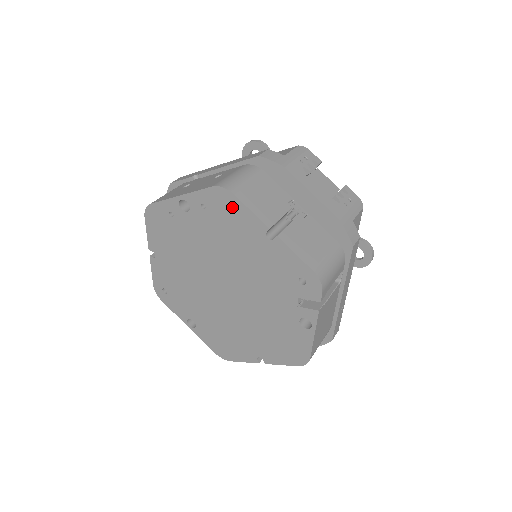
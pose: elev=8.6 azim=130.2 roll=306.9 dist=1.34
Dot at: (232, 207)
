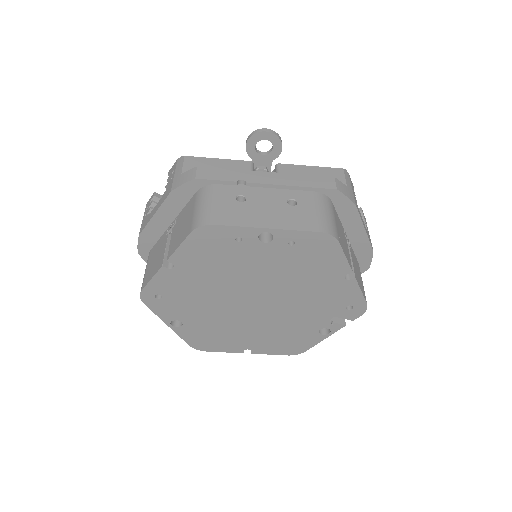
Dot at: (328, 251)
